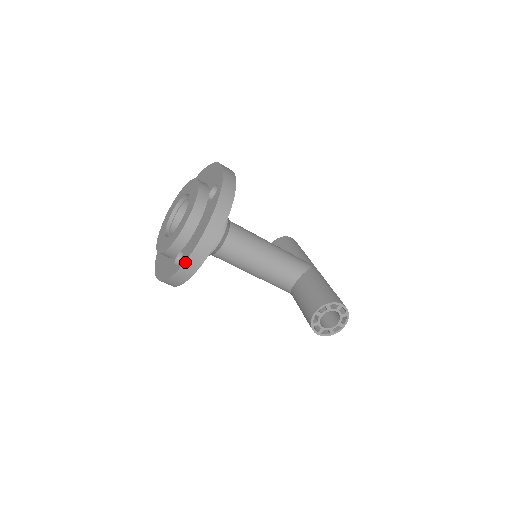
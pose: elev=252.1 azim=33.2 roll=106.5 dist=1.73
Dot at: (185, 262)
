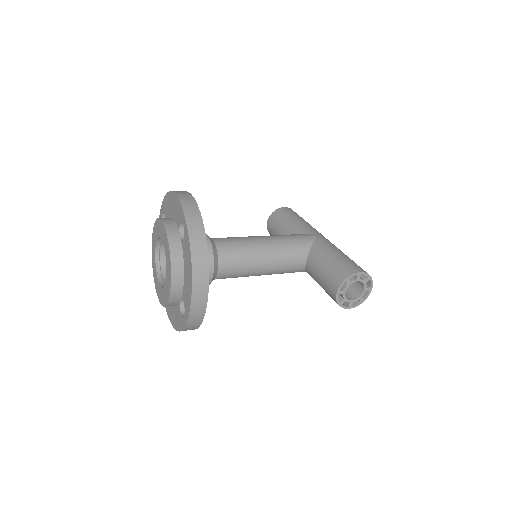
Dot at: (189, 314)
